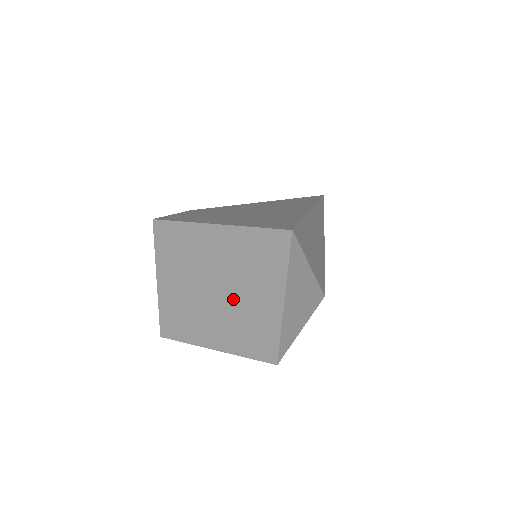
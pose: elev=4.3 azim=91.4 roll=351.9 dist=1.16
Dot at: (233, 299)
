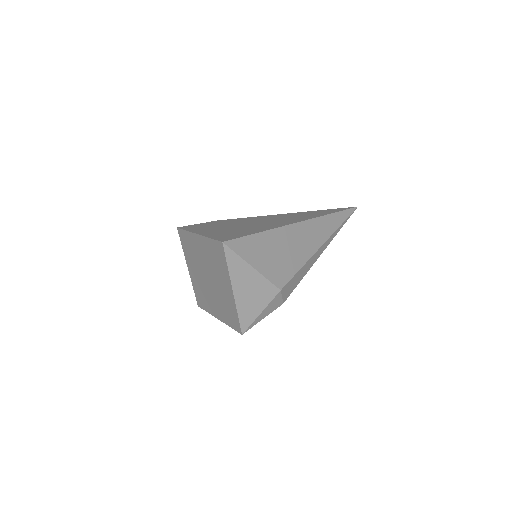
Dot at: (215, 285)
